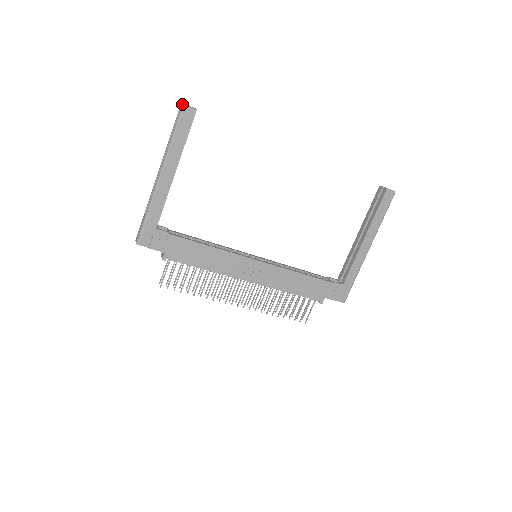
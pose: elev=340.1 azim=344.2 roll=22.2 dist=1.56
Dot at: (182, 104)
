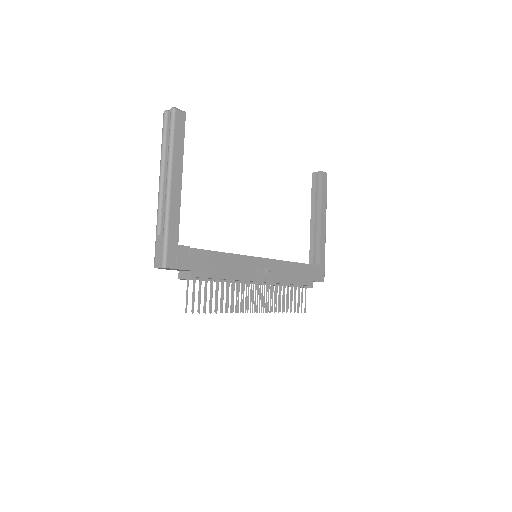
Dot at: (166, 110)
